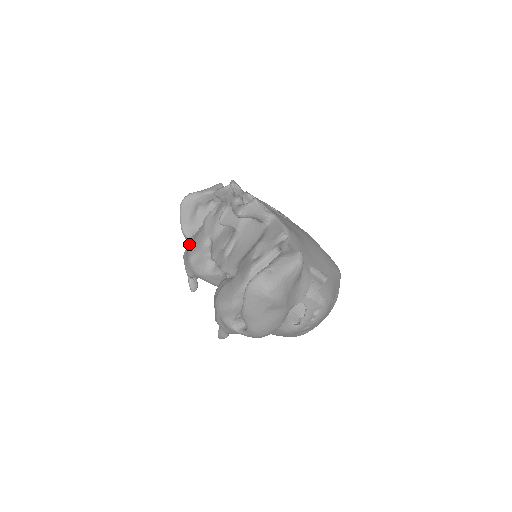
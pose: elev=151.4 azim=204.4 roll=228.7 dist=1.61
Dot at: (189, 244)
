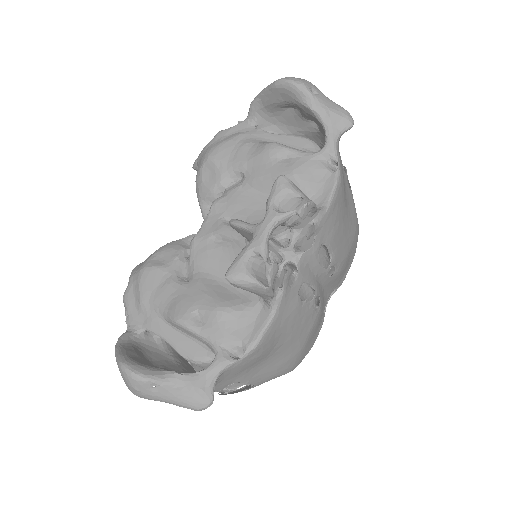
Dot at: (237, 130)
